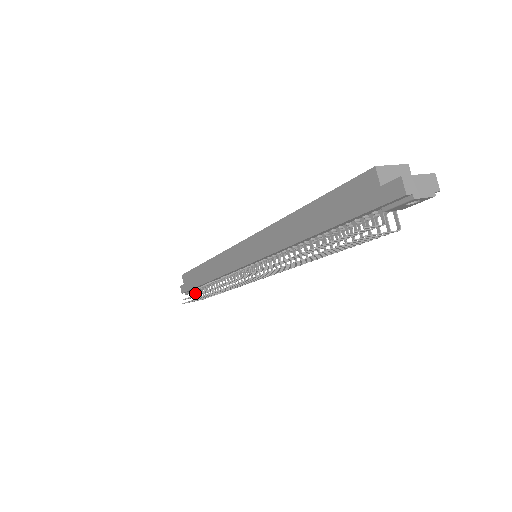
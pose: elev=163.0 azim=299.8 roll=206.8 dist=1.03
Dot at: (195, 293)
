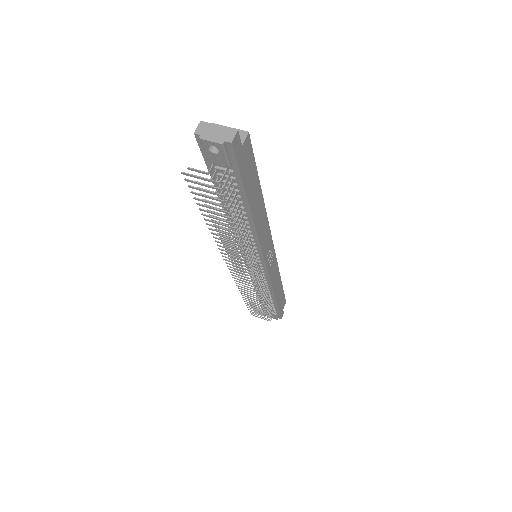
Dot at: occluded
